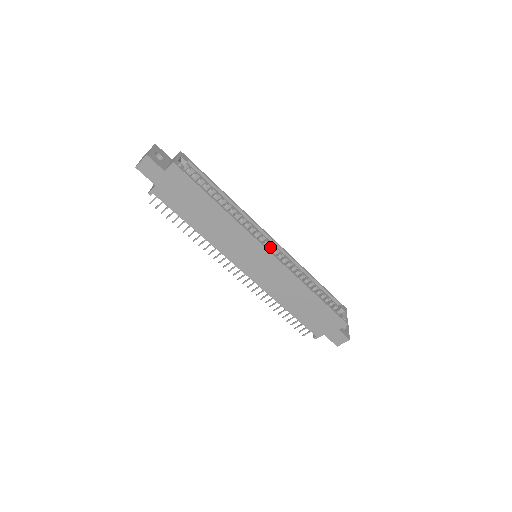
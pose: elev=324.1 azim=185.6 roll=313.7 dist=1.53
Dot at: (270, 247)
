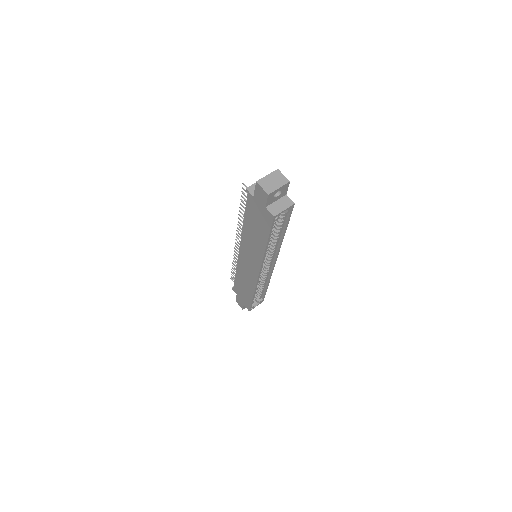
Dot at: (267, 265)
